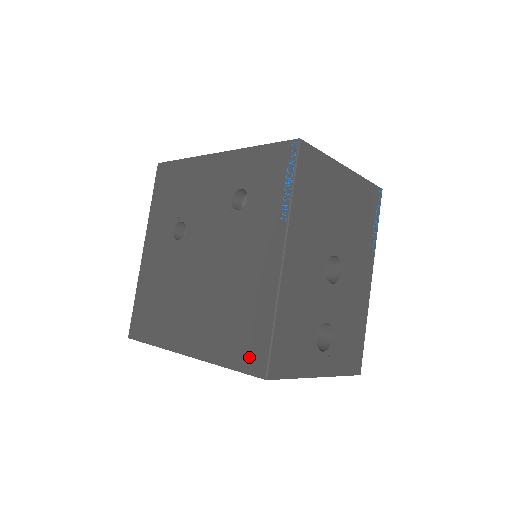
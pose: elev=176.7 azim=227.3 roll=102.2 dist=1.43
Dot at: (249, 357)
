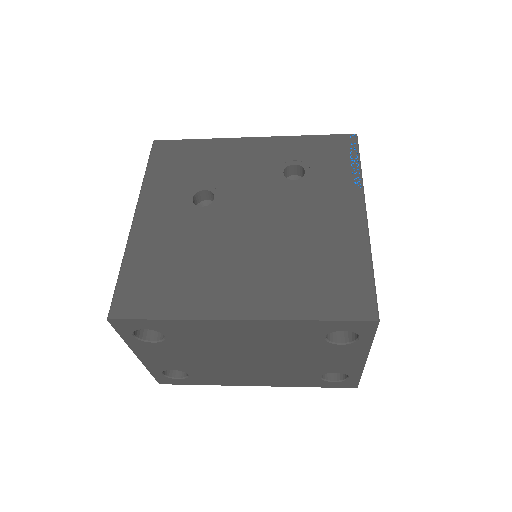
Dot at: (348, 303)
